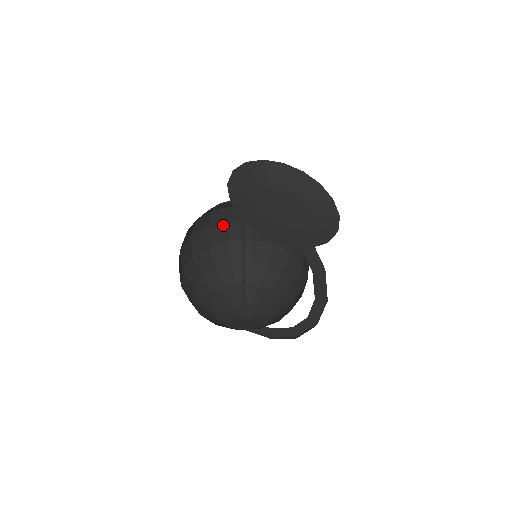
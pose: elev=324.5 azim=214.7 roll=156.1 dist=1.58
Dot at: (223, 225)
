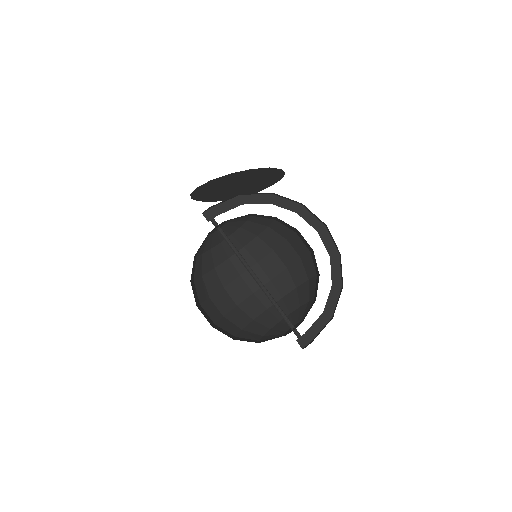
Dot at: (208, 302)
